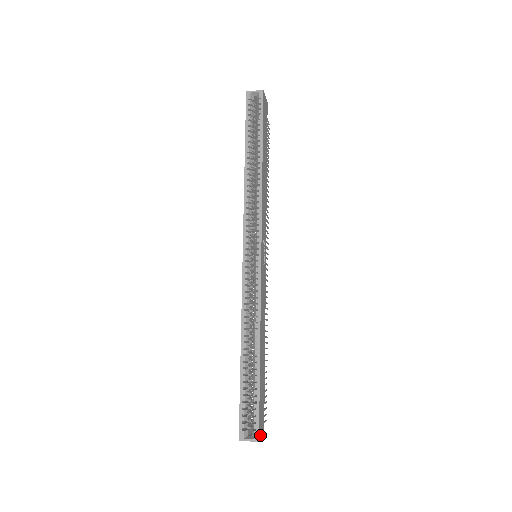
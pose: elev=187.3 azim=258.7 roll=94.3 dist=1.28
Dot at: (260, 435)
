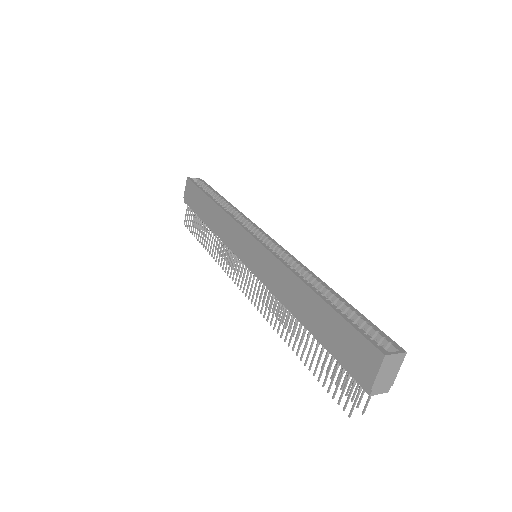
Dot at: occluded
